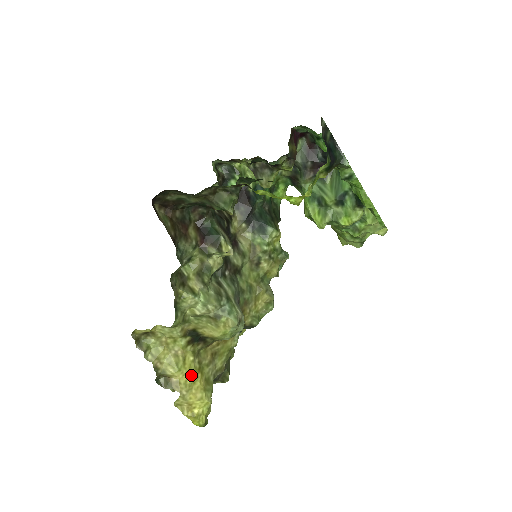
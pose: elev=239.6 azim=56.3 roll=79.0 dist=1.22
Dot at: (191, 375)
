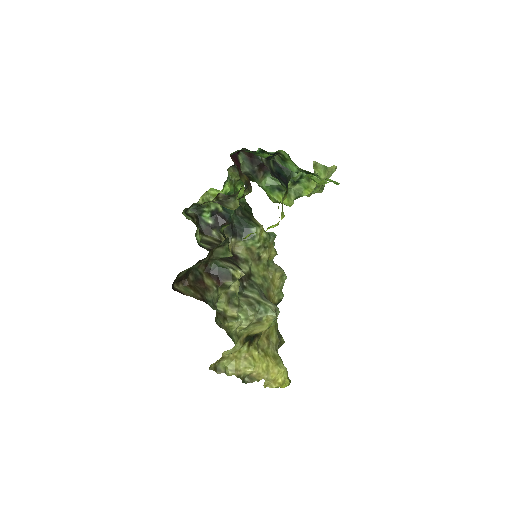
Dot at: (263, 363)
